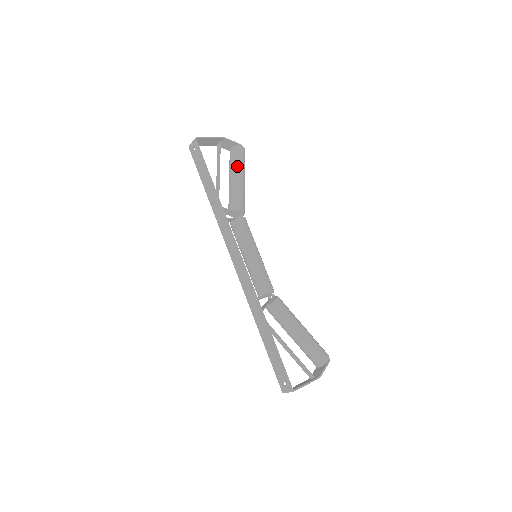
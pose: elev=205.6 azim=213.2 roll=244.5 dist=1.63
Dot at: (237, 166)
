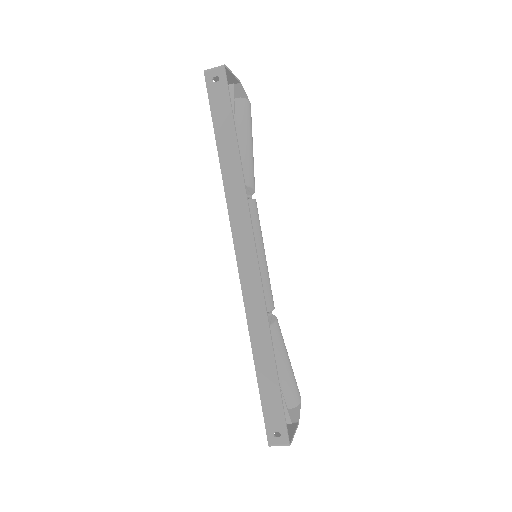
Dot at: (248, 127)
